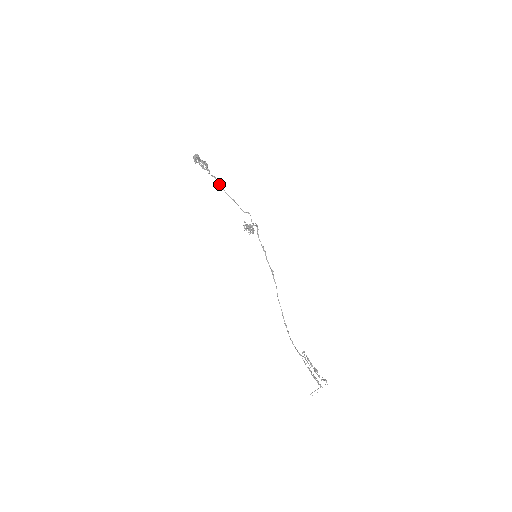
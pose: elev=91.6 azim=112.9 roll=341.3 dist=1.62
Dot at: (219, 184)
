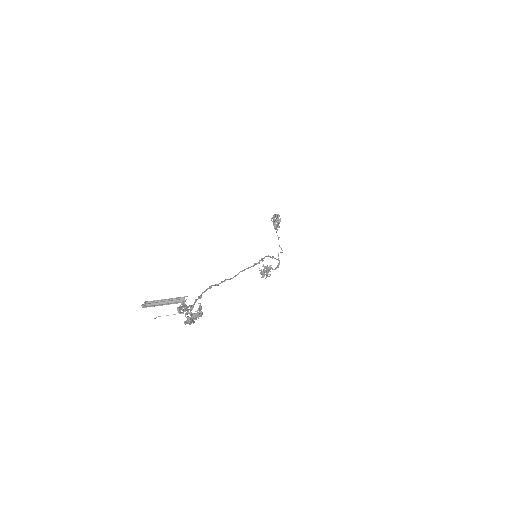
Dot at: occluded
